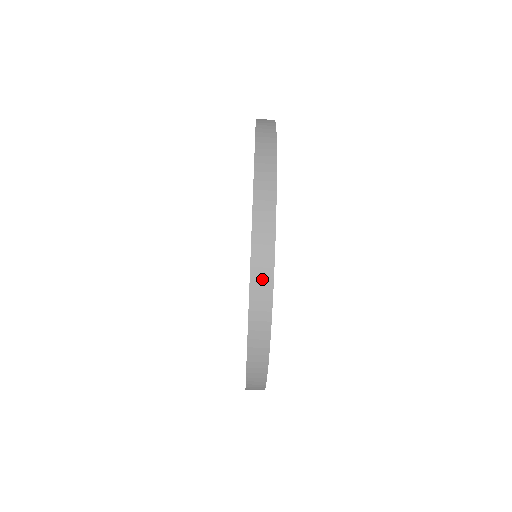
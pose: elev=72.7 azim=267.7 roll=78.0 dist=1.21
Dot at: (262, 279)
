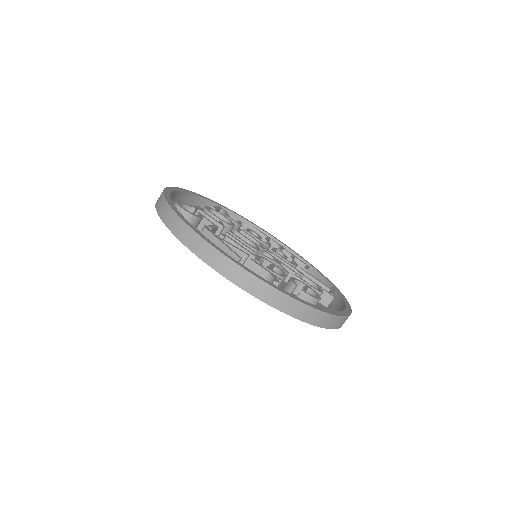
Dot at: (188, 237)
